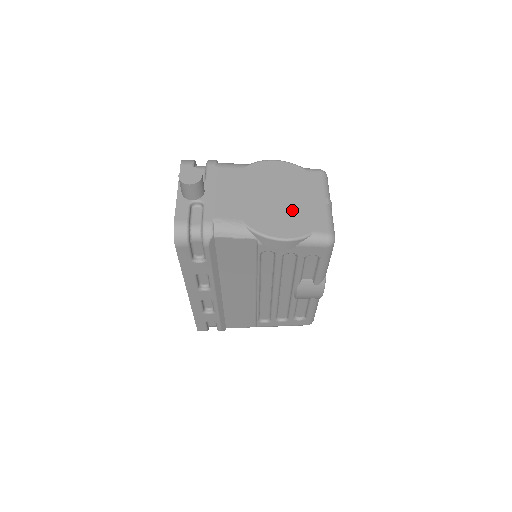
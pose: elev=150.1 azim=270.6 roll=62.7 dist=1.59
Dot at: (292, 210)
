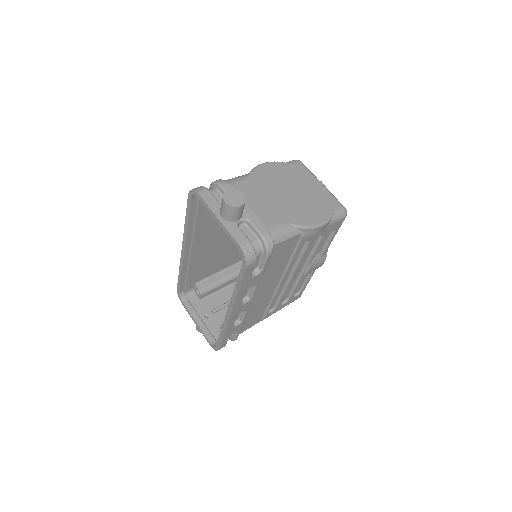
Dot at: (308, 199)
